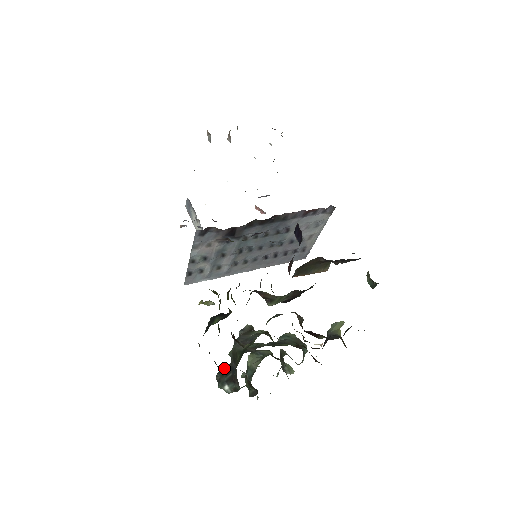
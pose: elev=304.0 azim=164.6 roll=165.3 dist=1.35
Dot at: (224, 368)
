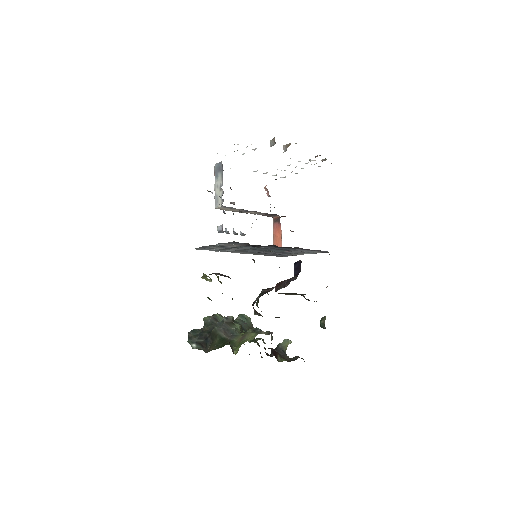
Dot at: (197, 330)
